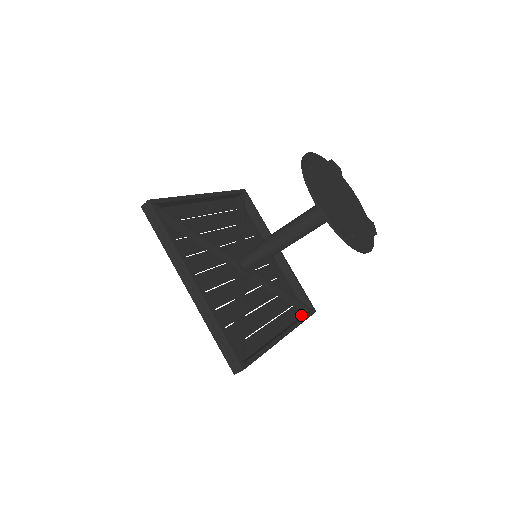
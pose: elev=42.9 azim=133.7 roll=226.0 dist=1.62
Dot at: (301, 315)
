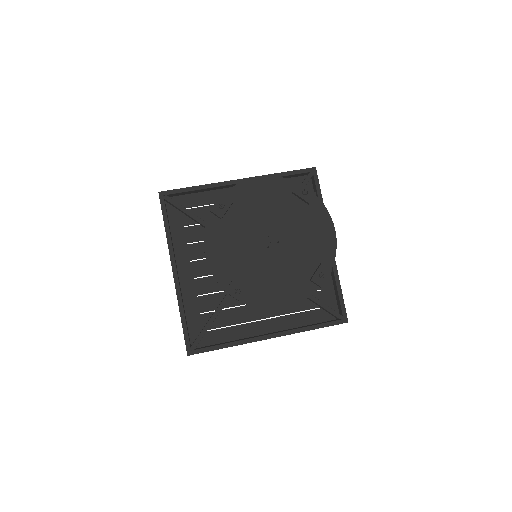
Dot at: (329, 320)
